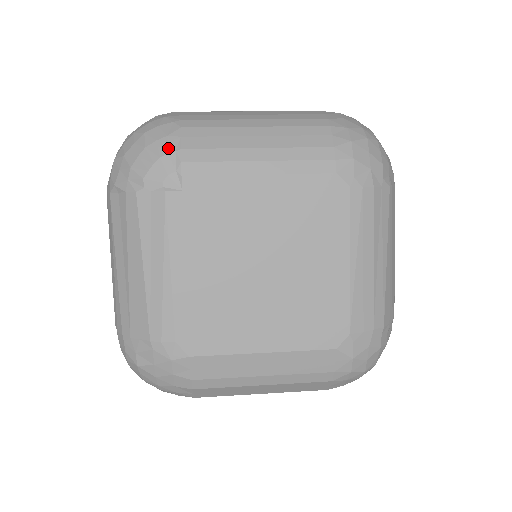
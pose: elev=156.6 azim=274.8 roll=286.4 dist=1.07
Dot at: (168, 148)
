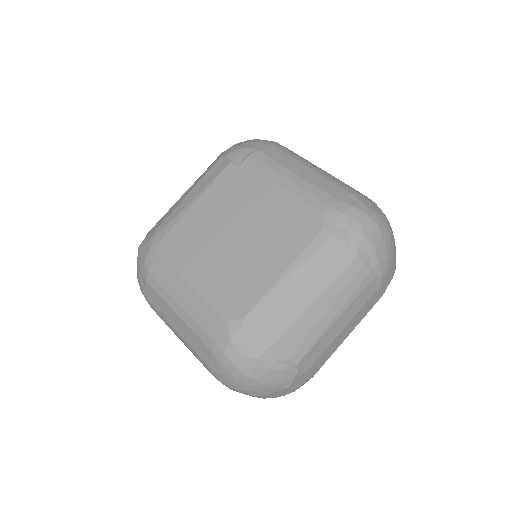
Dot at: occluded
